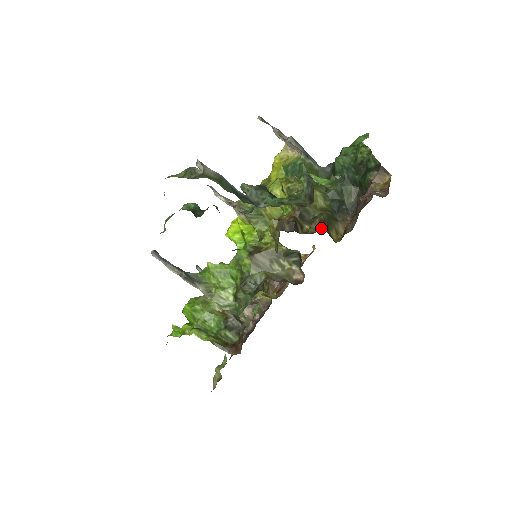
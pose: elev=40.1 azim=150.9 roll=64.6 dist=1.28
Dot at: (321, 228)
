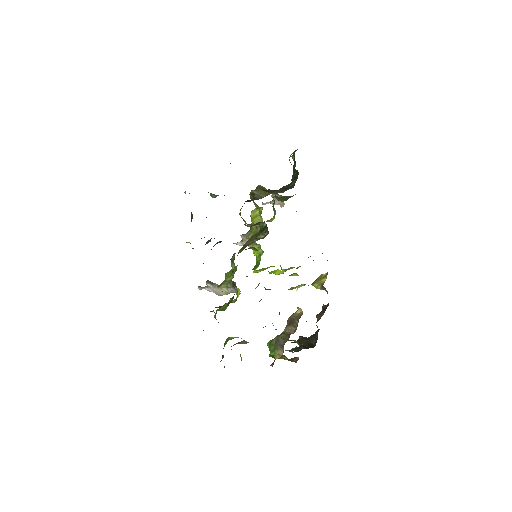
Dot at: occluded
